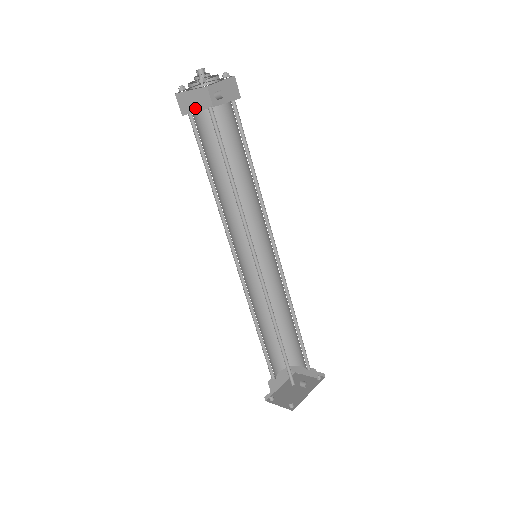
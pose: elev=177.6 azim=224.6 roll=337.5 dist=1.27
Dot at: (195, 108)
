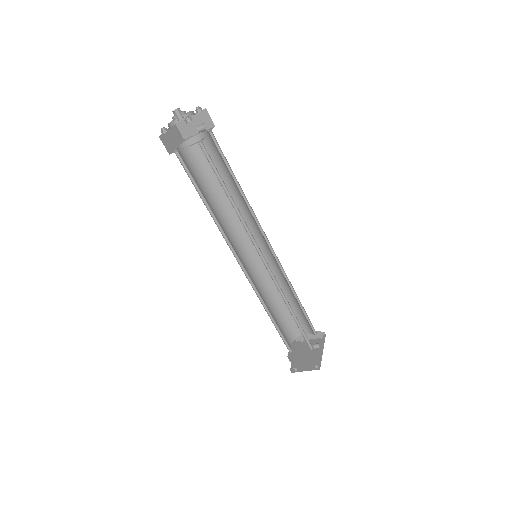
Dot at: (174, 144)
